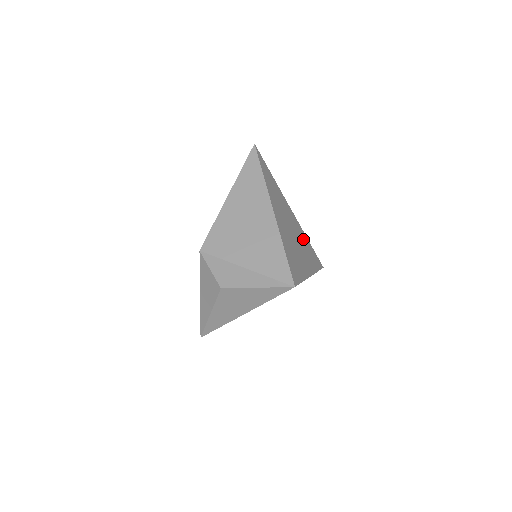
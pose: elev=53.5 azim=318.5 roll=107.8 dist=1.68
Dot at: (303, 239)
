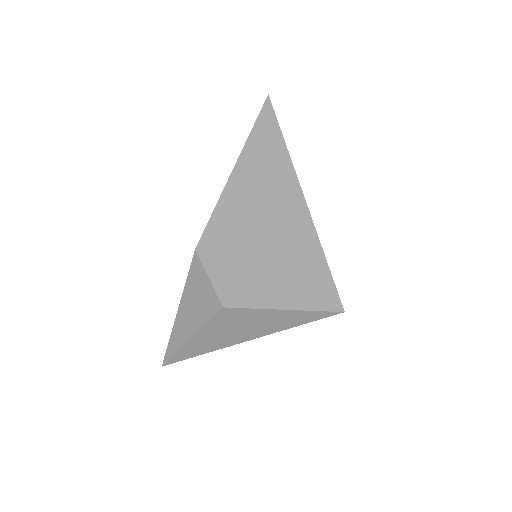
Dot at: occluded
